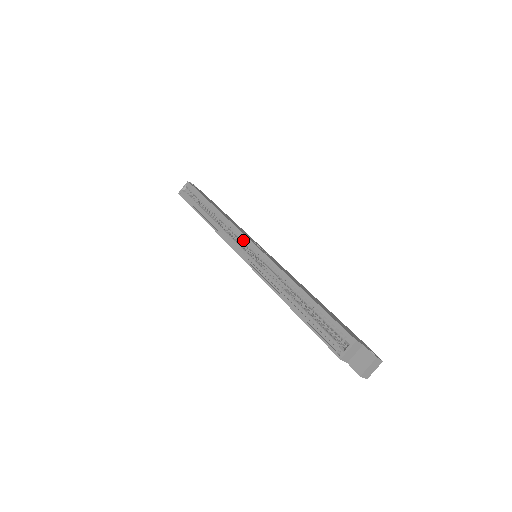
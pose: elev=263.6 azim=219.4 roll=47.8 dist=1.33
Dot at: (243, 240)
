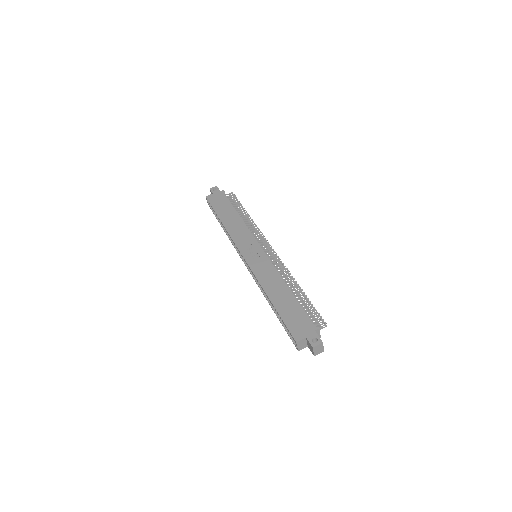
Dot at: occluded
